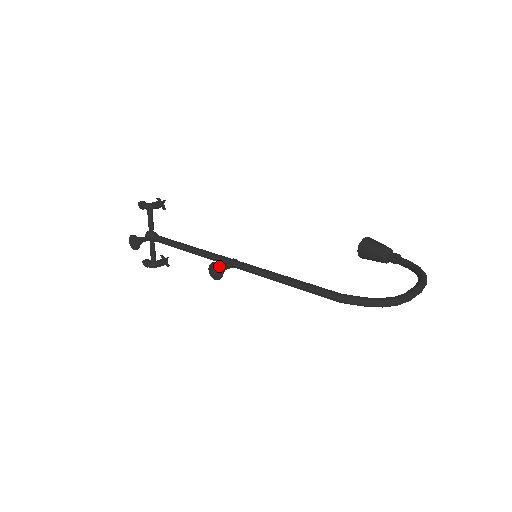
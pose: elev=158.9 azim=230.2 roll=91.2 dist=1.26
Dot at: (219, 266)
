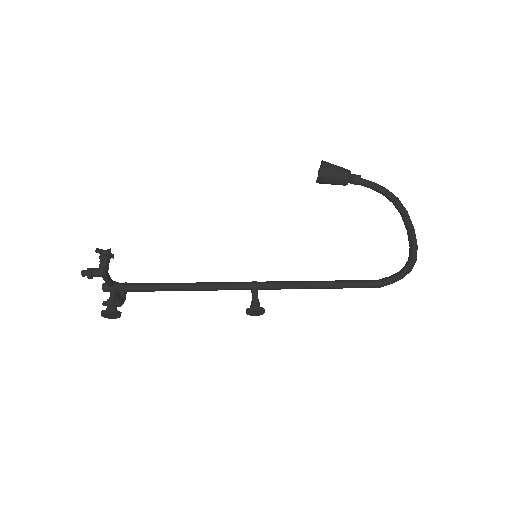
Dot at: (262, 310)
